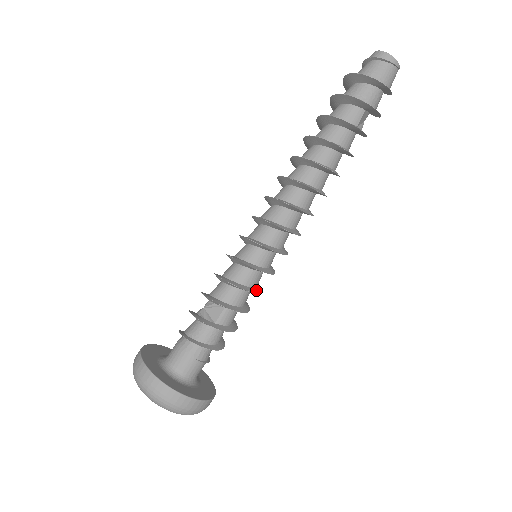
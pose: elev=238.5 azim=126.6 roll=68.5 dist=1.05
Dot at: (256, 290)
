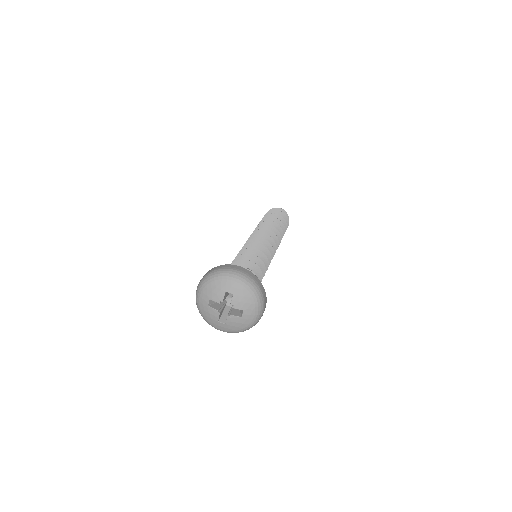
Dot at: (264, 257)
